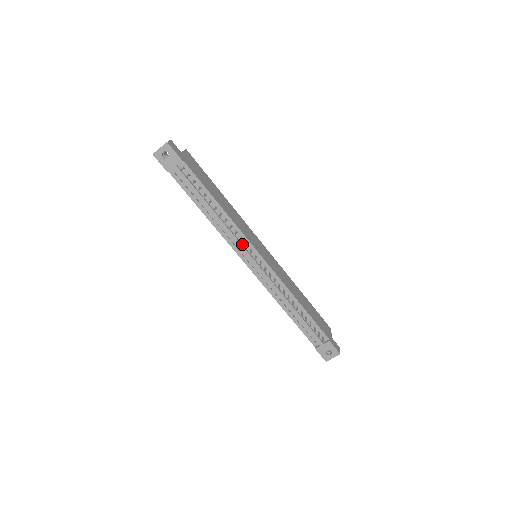
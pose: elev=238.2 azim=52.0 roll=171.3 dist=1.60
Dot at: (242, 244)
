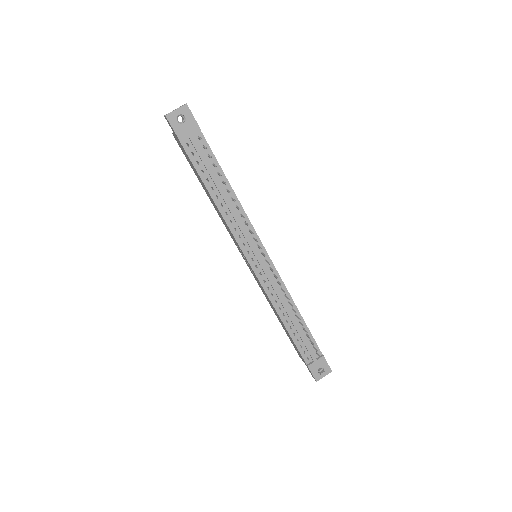
Dot at: (249, 238)
